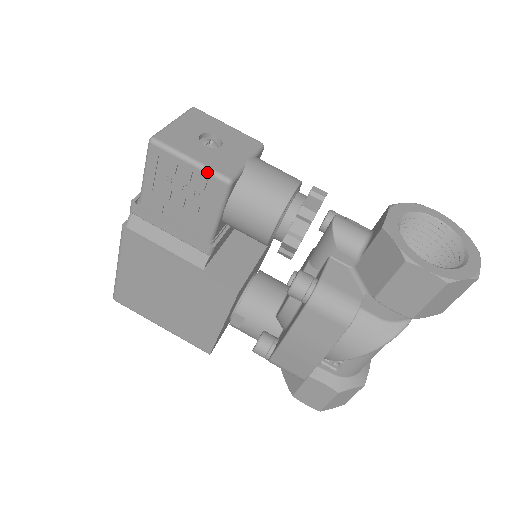
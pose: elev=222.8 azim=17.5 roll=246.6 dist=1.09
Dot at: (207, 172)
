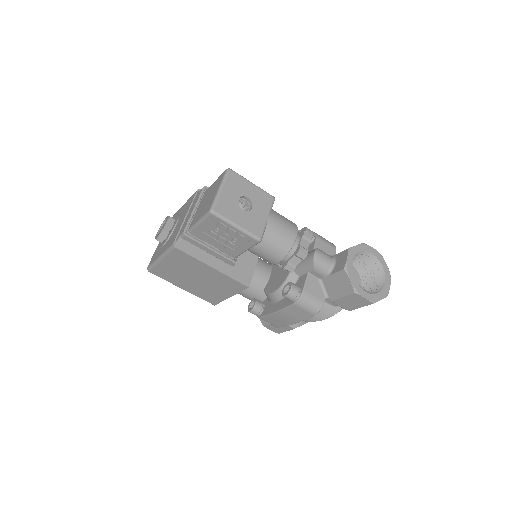
Dot at: (247, 234)
